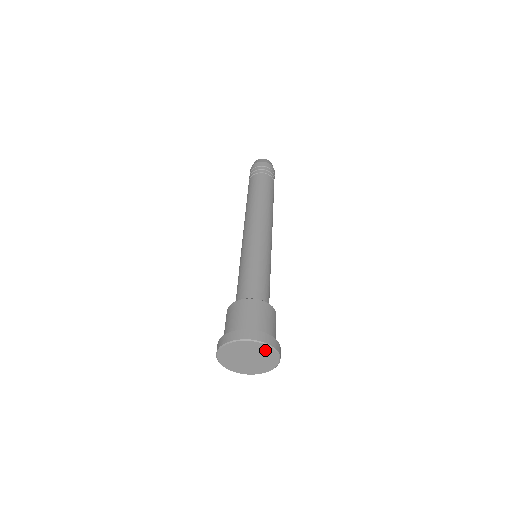
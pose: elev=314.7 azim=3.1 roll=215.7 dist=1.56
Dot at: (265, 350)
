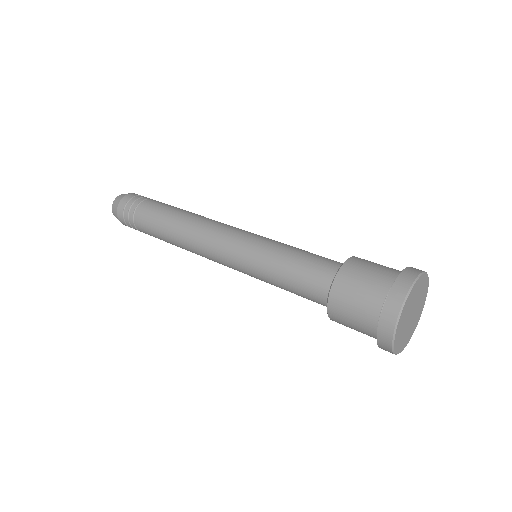
Dot at: (424, 285)
